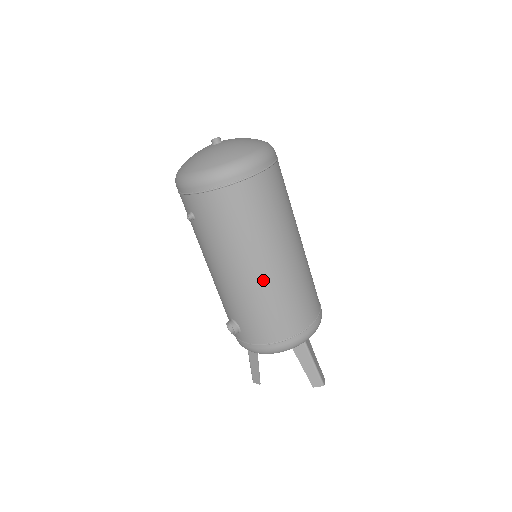
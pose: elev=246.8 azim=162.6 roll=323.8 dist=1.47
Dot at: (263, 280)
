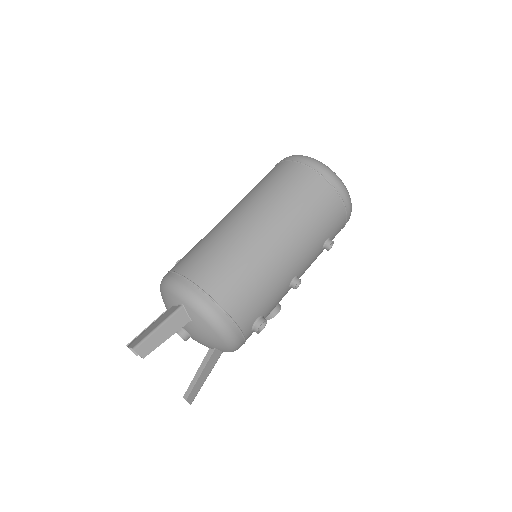
Dot at: (229, 222)
